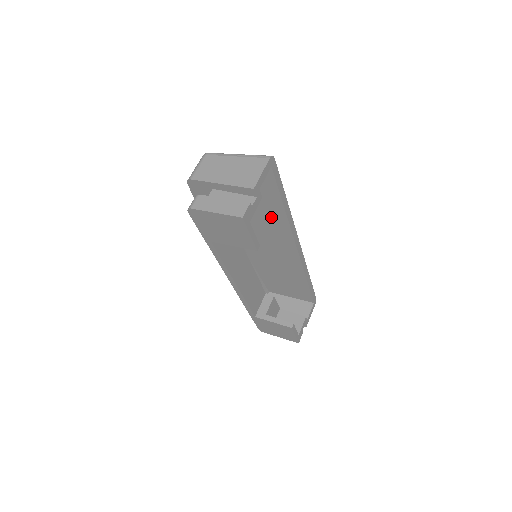
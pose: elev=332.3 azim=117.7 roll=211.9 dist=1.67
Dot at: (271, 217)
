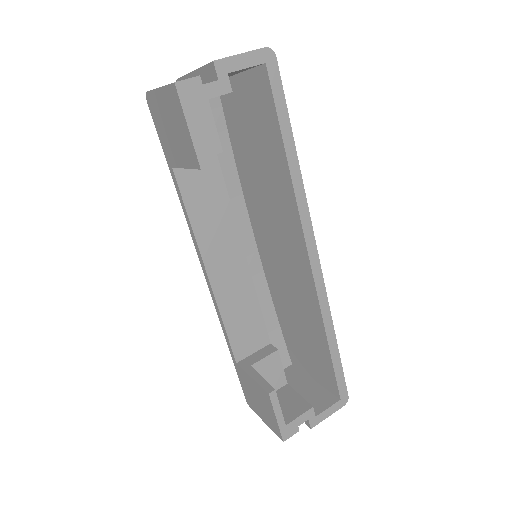
Dot at: (277, 183)
